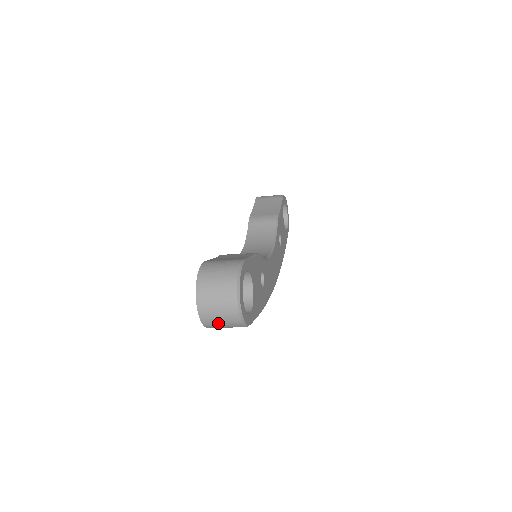
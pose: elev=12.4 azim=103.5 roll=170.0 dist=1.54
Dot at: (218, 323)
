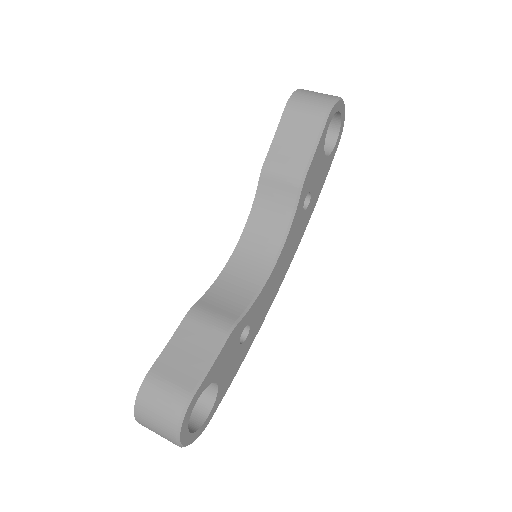
Dot at: occluded
